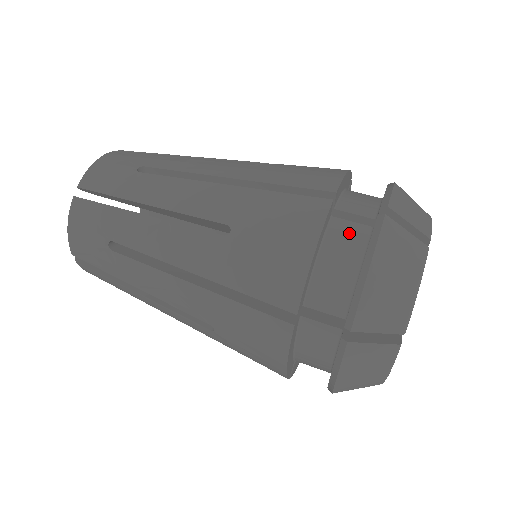
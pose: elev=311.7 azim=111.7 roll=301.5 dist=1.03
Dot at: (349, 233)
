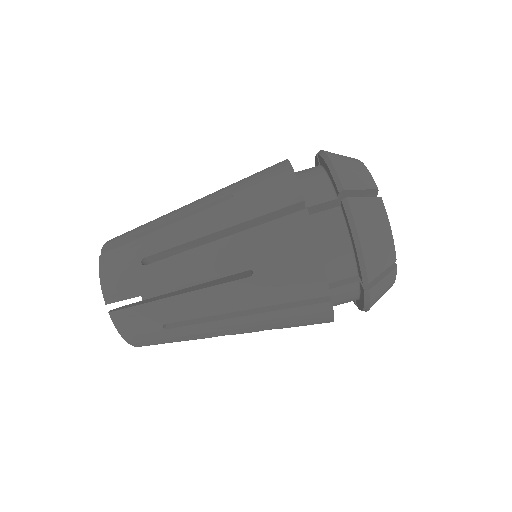
Dot at: (345, 292)
